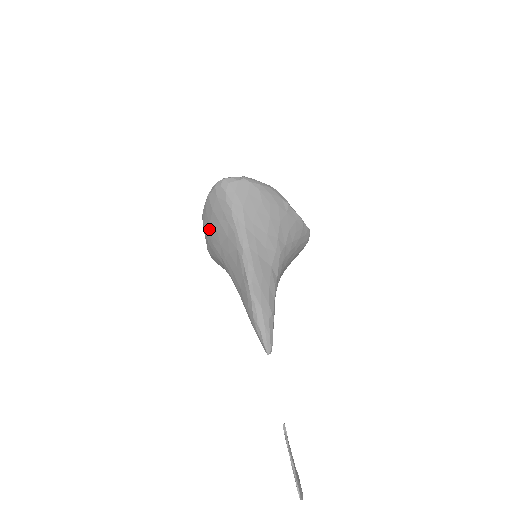
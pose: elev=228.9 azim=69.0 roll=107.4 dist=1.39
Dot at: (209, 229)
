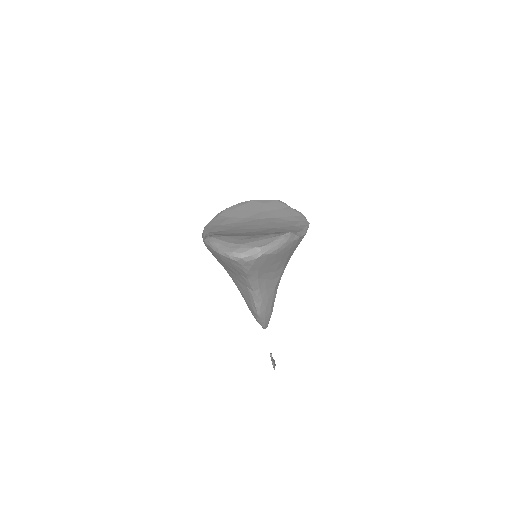
Dot at: occluded
